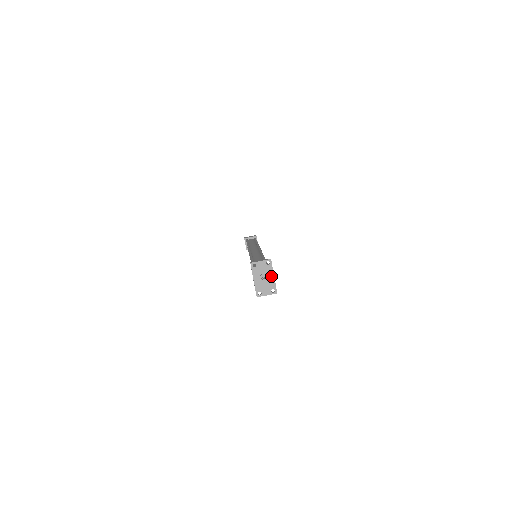
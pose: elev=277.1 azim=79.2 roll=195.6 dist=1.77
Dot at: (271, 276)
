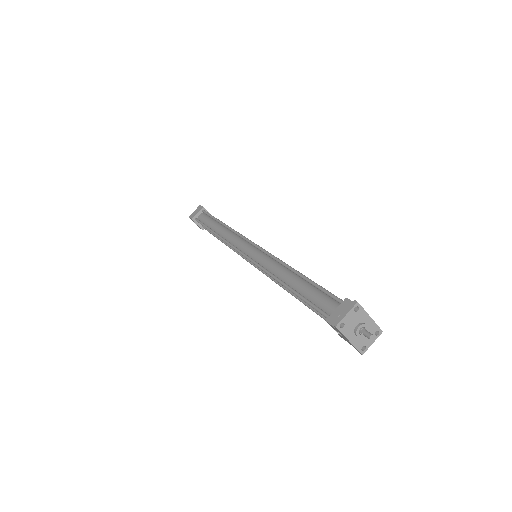
Dot at: (367, 320)
